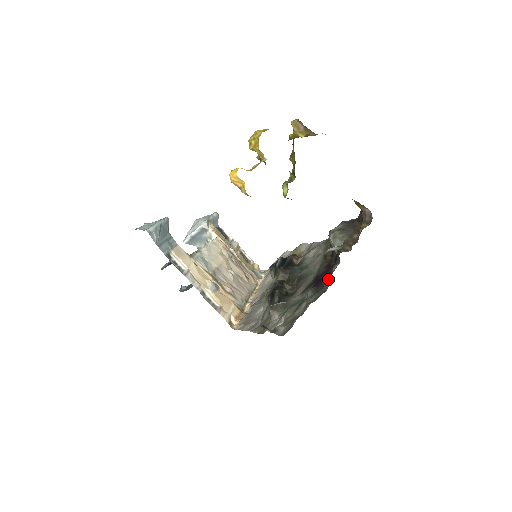
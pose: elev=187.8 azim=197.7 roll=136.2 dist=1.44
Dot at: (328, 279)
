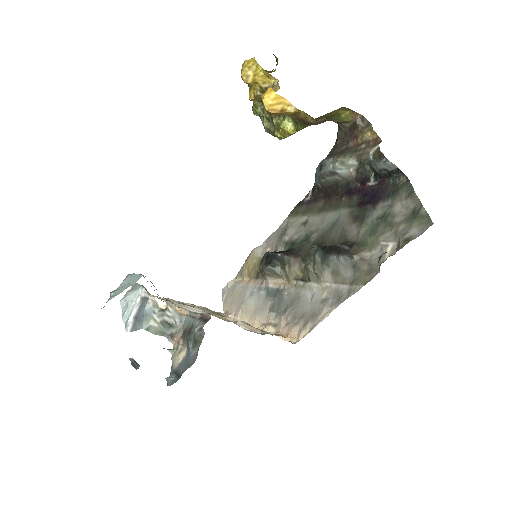
Dot at: (396, 173)
